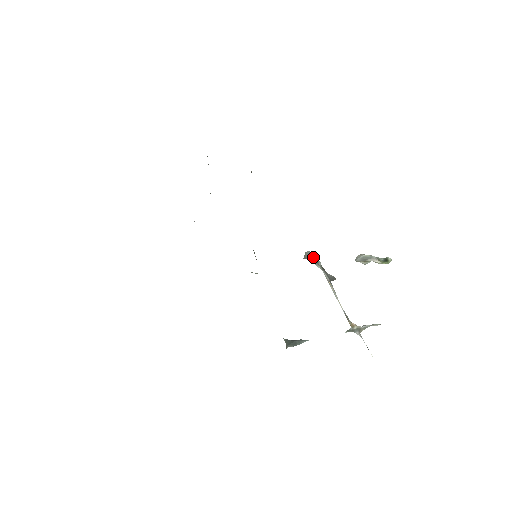
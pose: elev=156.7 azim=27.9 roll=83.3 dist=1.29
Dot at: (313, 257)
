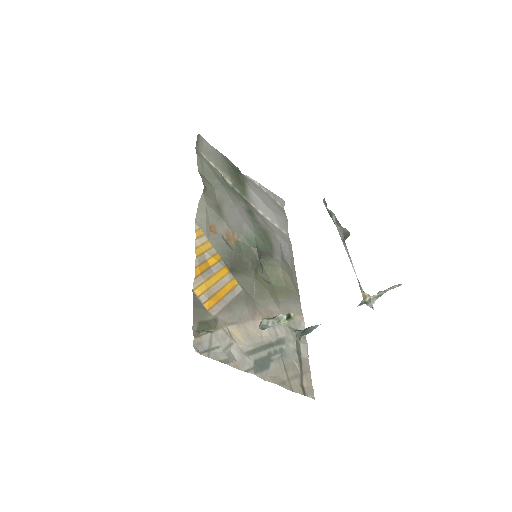
Dot at: occluded
